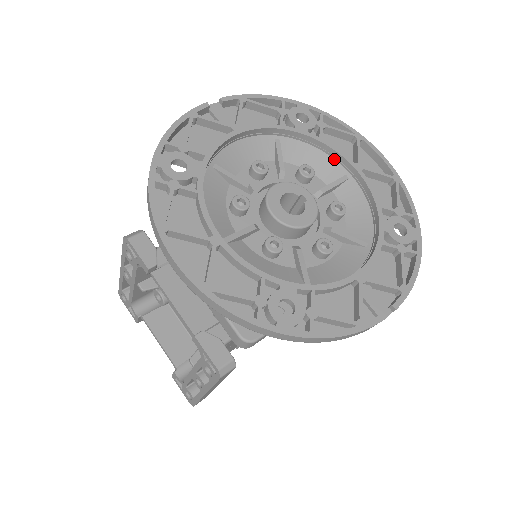
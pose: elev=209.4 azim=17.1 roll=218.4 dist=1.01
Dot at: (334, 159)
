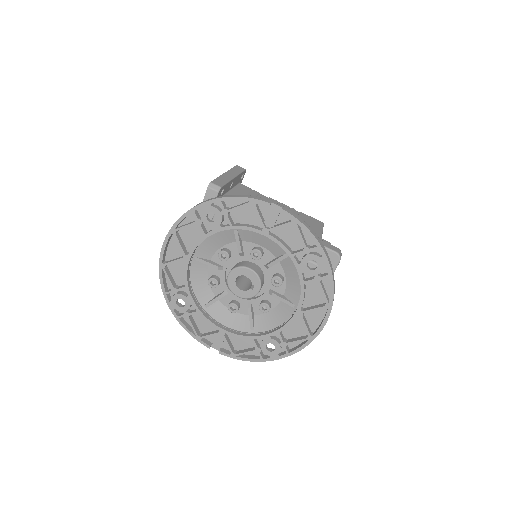
Dot at: occluded
